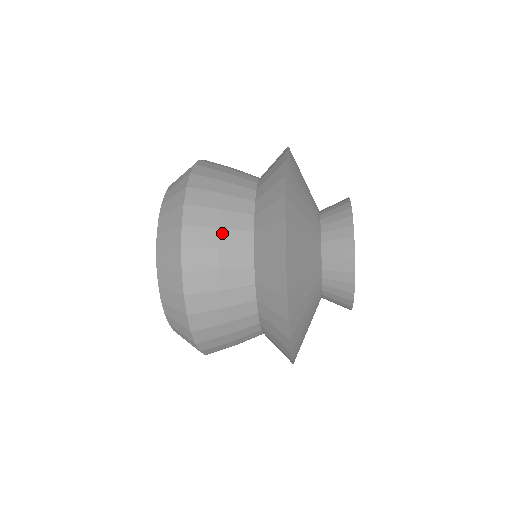
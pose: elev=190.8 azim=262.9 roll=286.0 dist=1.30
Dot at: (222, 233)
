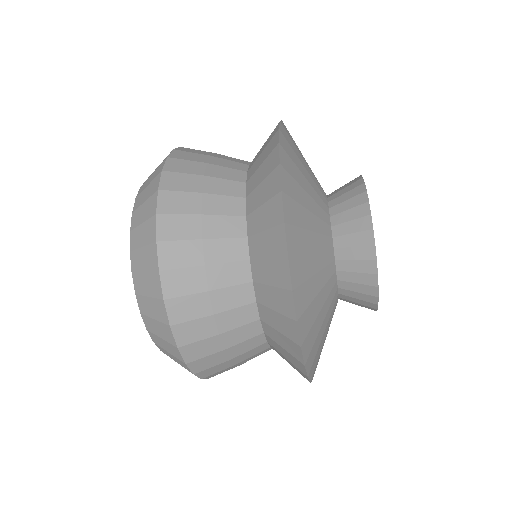
Dot at: occluded
